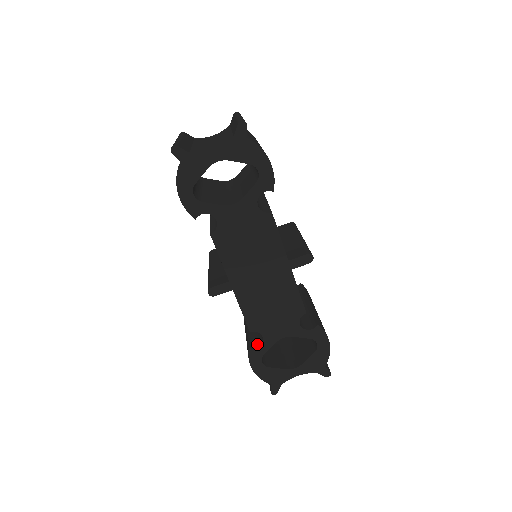
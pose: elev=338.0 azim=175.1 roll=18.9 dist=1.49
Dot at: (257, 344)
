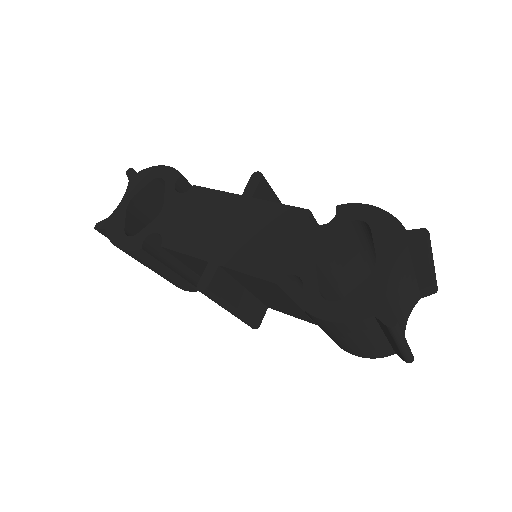
Dot at: occluded
